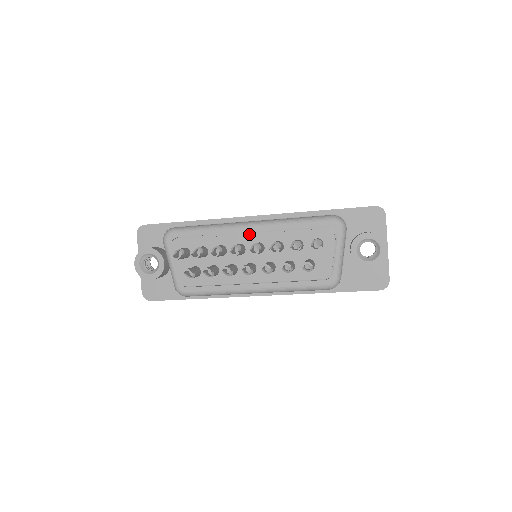
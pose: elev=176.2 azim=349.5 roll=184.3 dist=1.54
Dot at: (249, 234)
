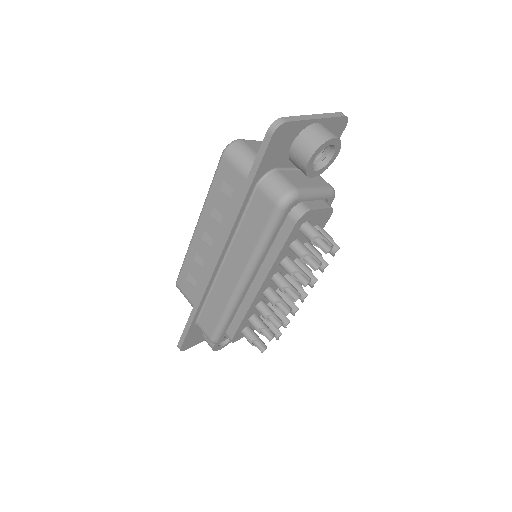
Dot at: (260, 289)
